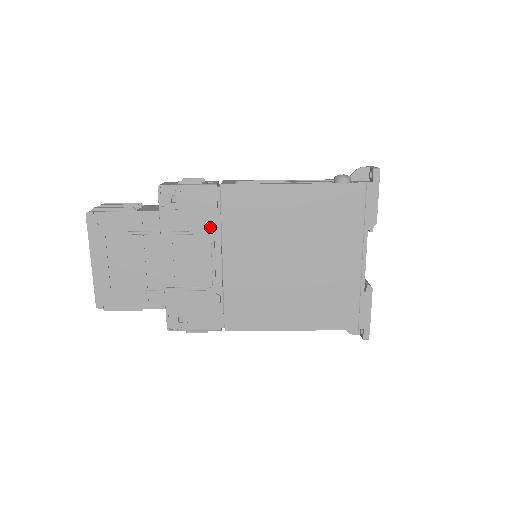
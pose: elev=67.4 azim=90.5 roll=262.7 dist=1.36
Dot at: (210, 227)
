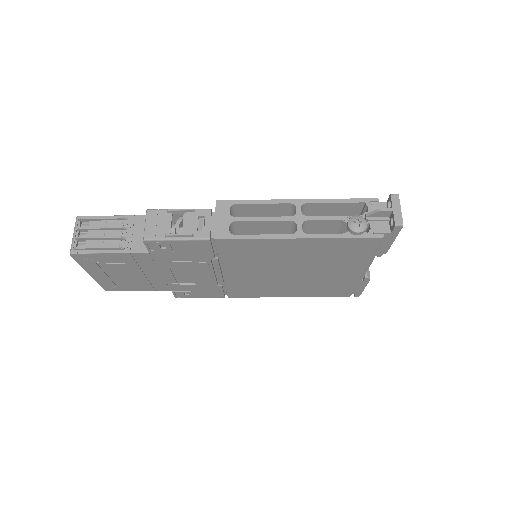
Dot at: (207, 259)
